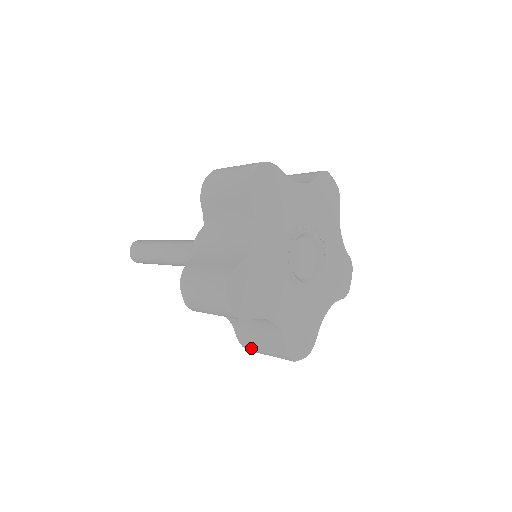
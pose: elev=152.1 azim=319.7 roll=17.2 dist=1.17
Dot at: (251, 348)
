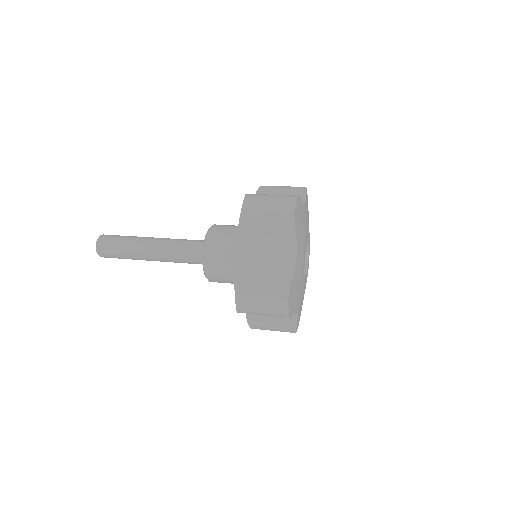
Dot at: (259, 328)
